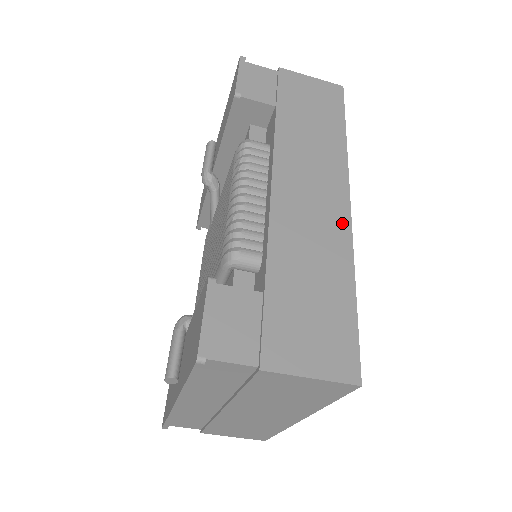
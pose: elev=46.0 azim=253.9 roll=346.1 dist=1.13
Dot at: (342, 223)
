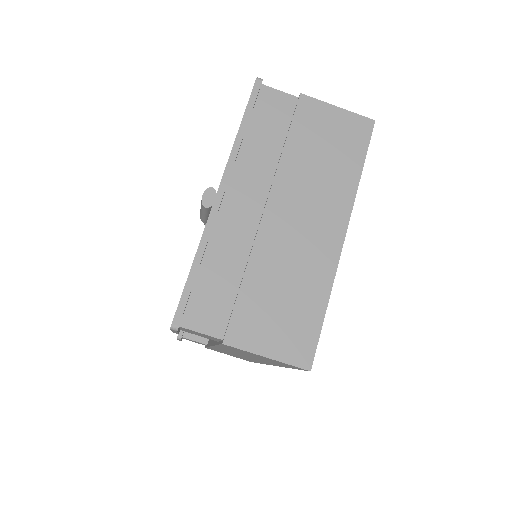
Dot at: occluded
